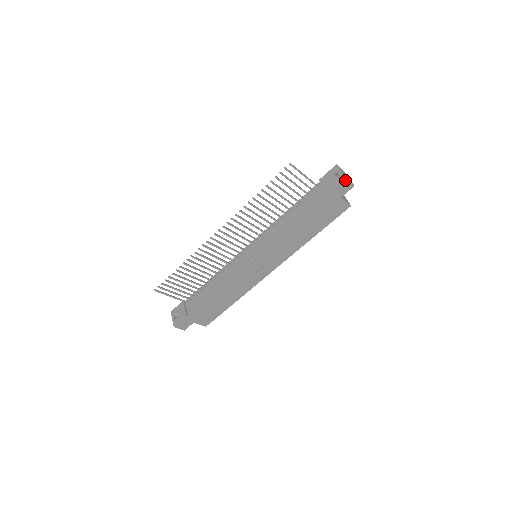
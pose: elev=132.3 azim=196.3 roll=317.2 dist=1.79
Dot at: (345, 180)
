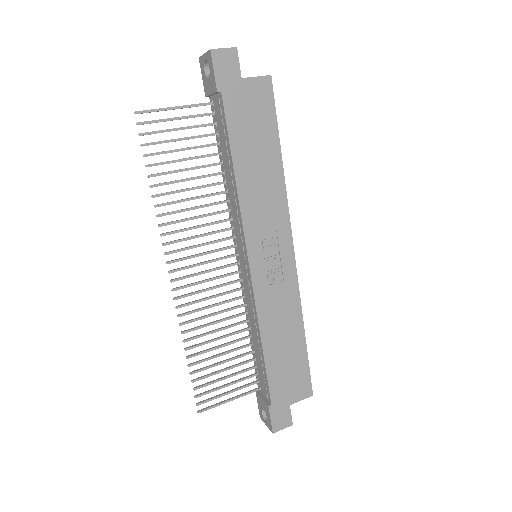
Dot at: (213, 53)
